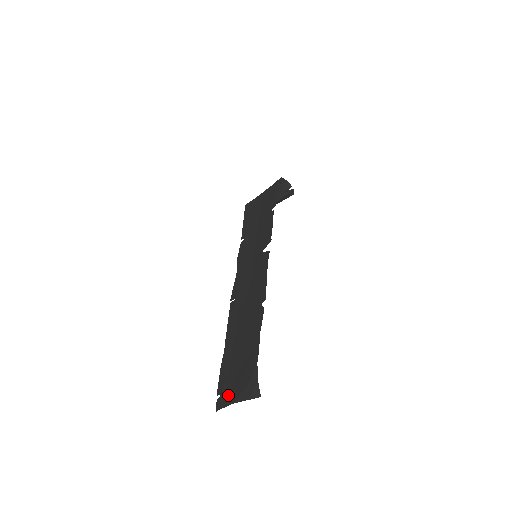
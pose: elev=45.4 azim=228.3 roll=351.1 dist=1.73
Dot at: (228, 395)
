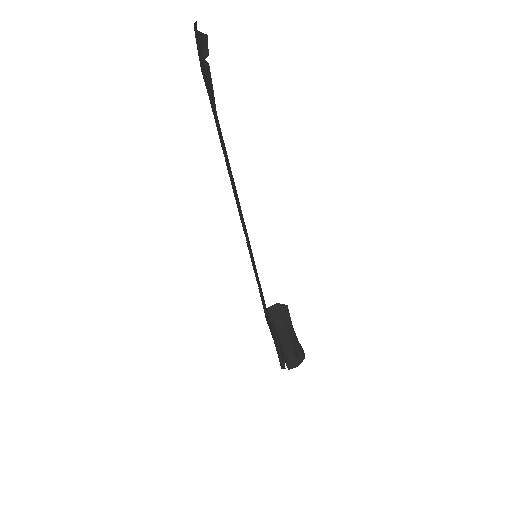
Dot at: (200, 49)
